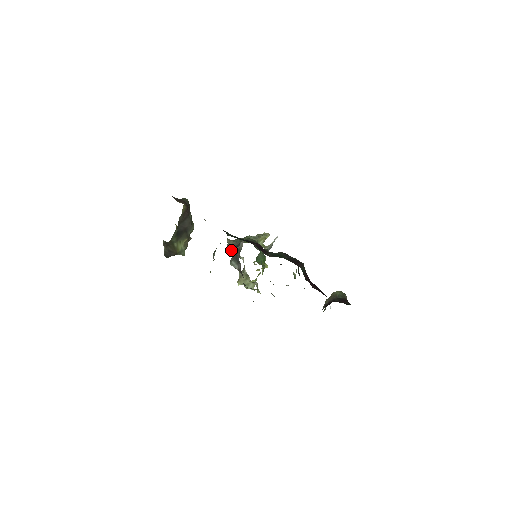
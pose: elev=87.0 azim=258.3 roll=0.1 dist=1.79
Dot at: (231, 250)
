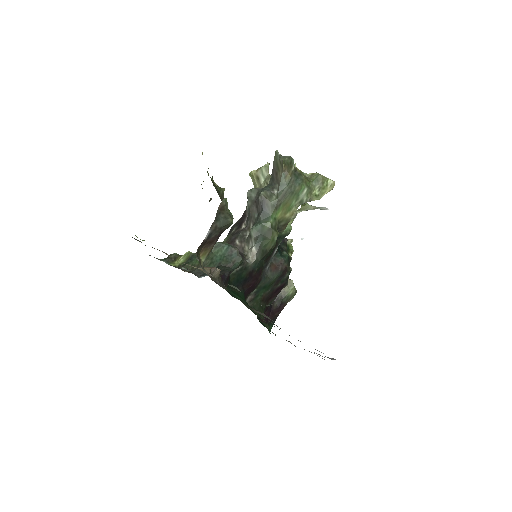
Dot at: (260, 197)
